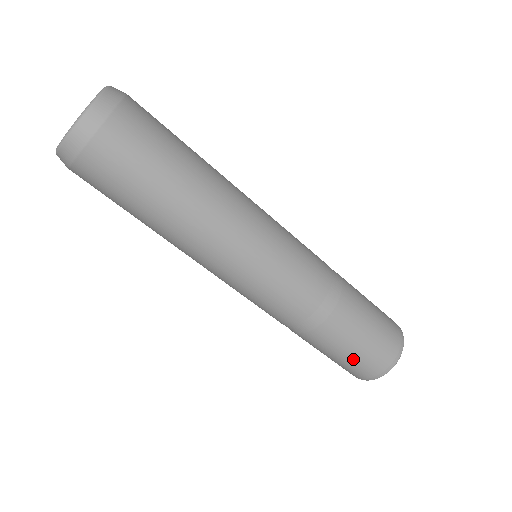
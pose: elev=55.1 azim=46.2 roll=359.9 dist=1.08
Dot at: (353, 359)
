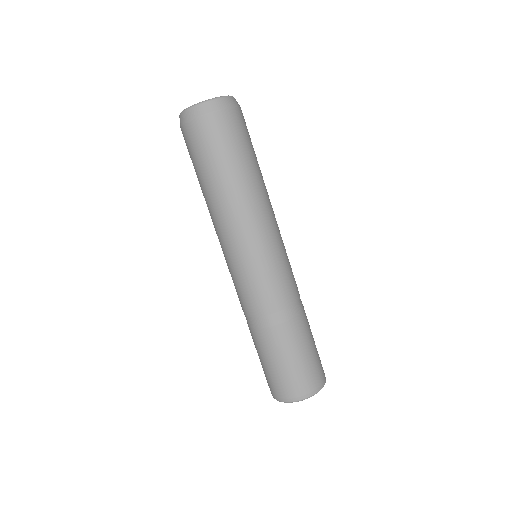
Dot at: (303, 365)
